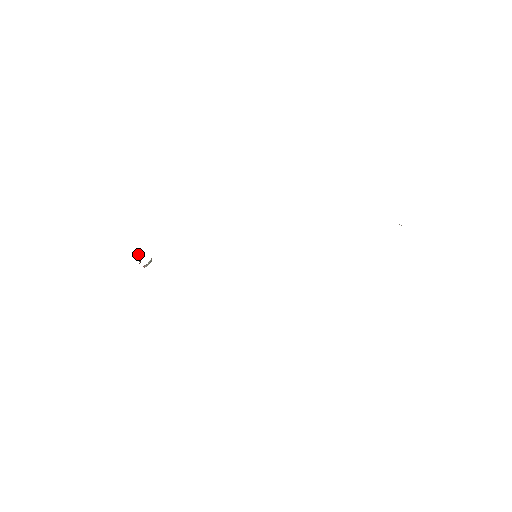
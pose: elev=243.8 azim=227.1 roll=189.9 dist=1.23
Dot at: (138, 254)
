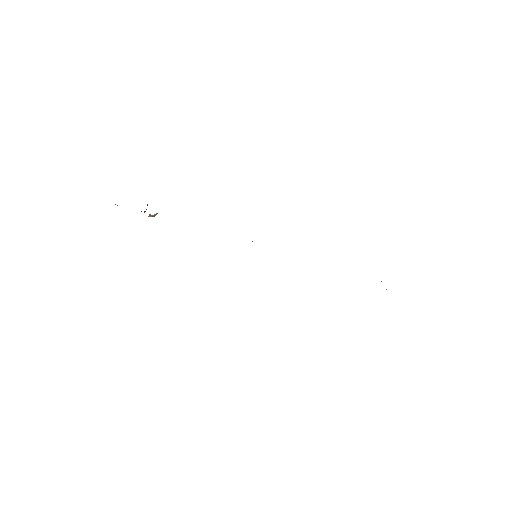
Dot at: occluded
